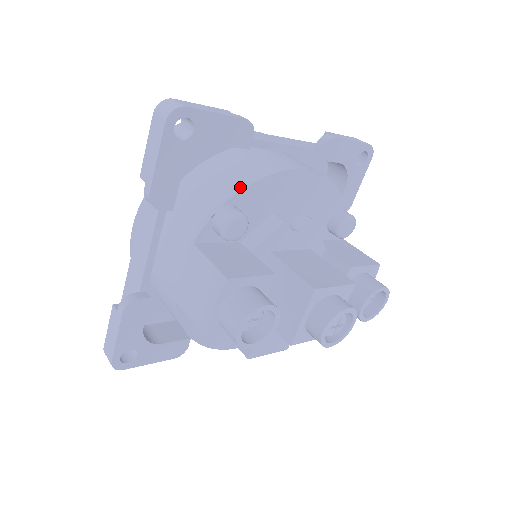
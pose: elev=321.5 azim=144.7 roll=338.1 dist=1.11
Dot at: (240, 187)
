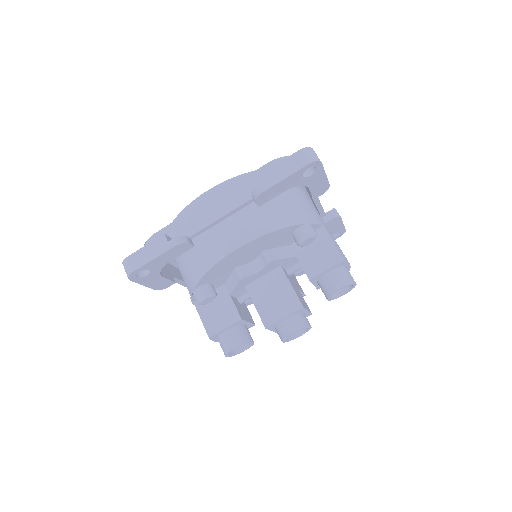
Dot at: (197, 279)
